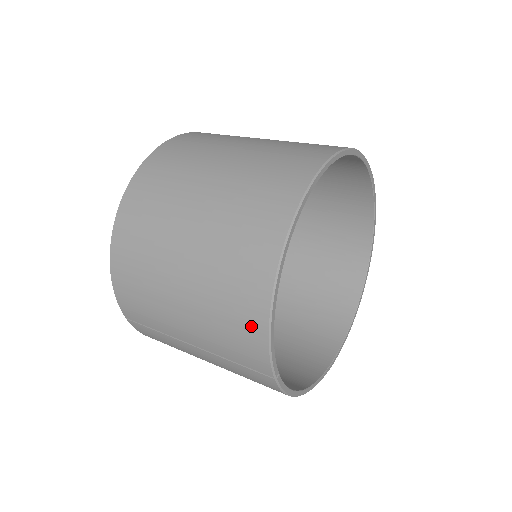
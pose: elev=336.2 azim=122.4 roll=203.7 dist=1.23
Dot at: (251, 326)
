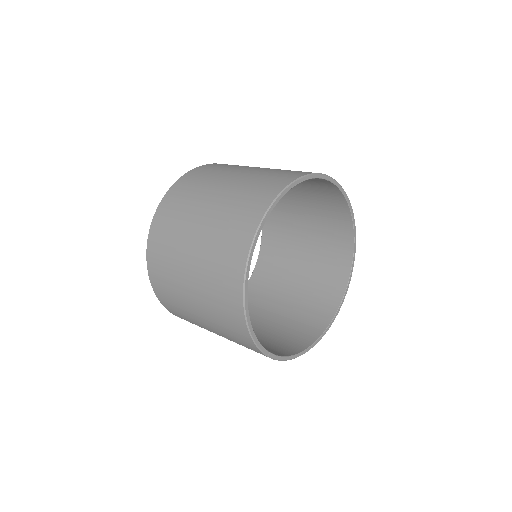
Dot at: (239, 329)
